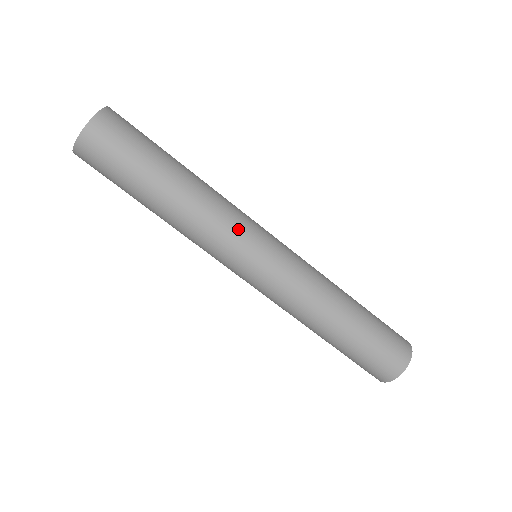
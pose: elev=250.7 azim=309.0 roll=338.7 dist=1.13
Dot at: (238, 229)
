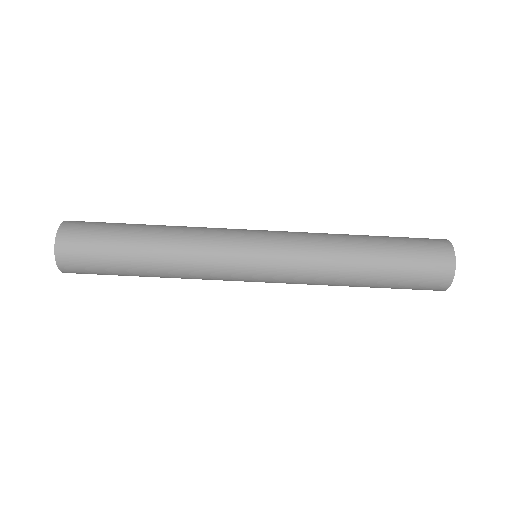
Dot at: (220, 270)
